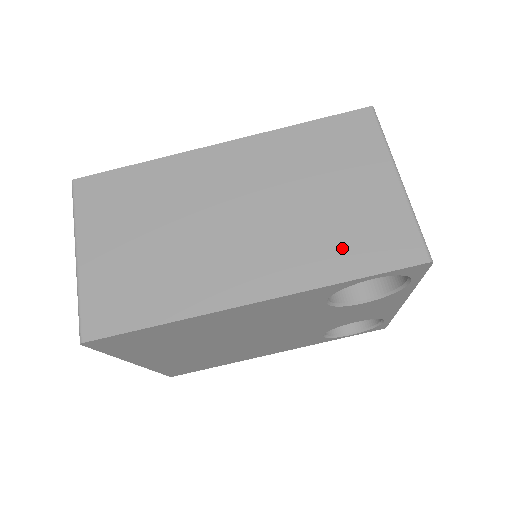
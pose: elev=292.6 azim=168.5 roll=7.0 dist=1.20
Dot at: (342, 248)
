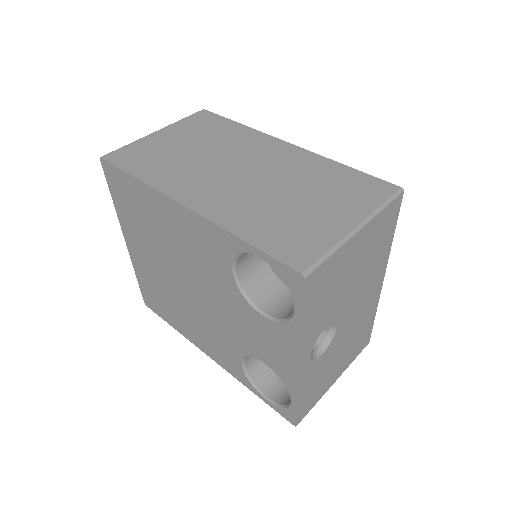
Dot at: (266, 225)
